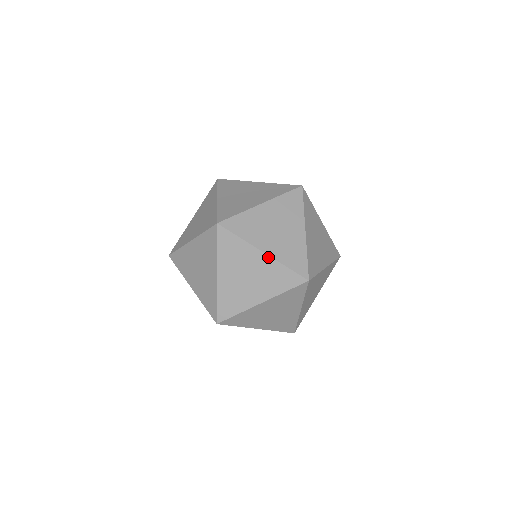
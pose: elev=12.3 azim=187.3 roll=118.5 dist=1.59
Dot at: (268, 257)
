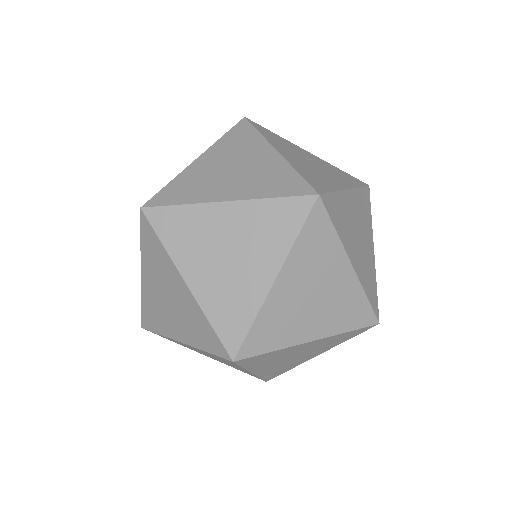
Dot at: (354, 275)
